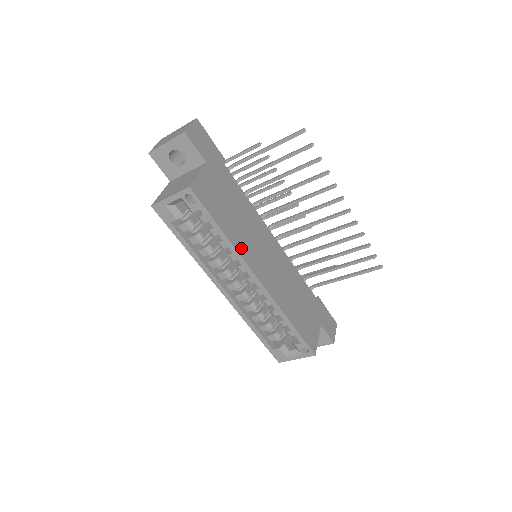
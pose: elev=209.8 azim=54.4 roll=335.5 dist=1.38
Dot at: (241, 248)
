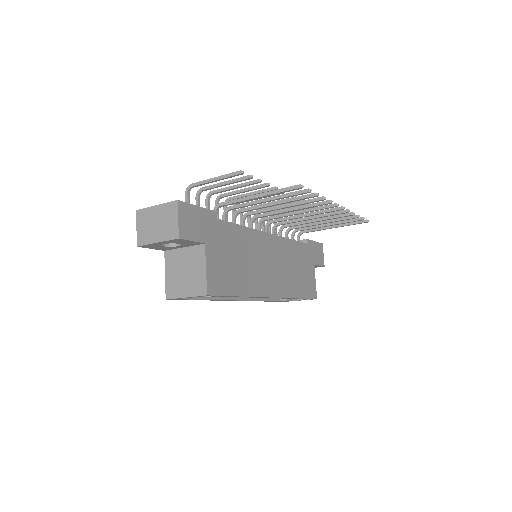
Dot at: (254, 289)
